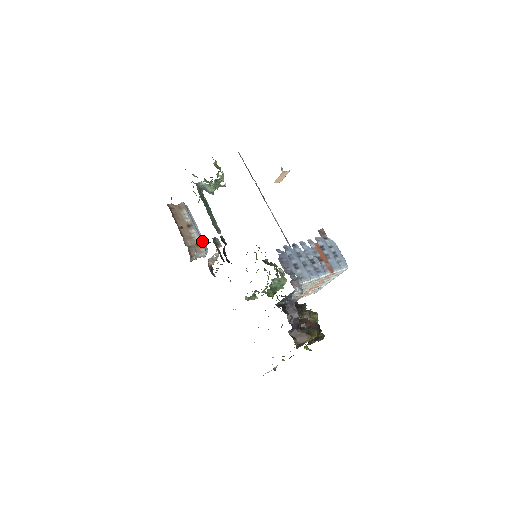
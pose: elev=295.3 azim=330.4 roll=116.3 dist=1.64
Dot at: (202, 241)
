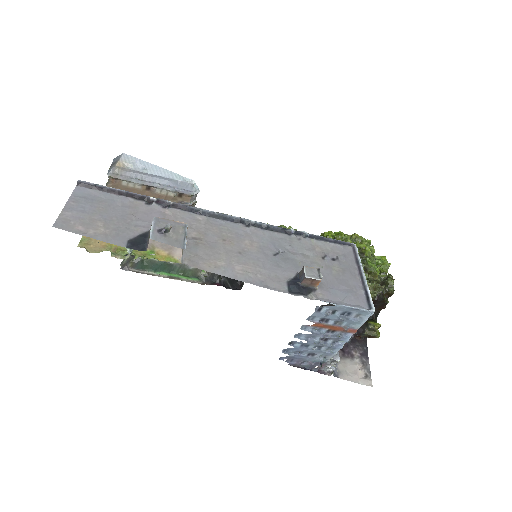
Dot at: (178, 187)
